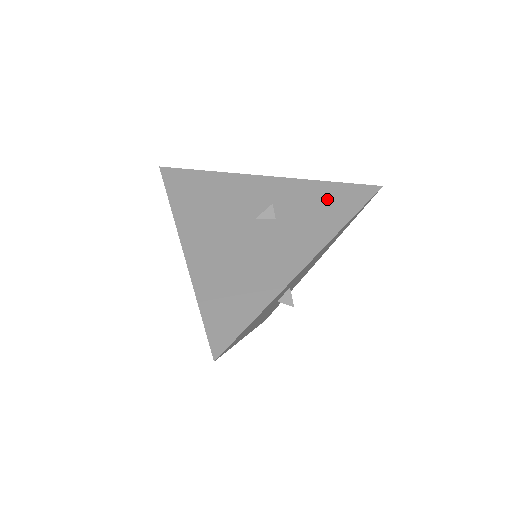
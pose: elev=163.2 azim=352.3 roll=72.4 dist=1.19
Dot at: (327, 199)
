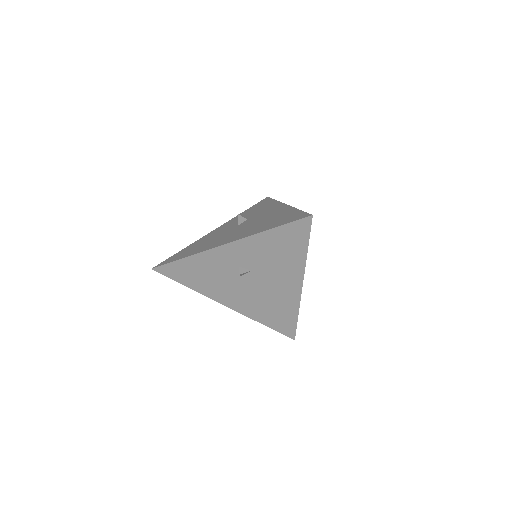
Dot at: (255, 208)
